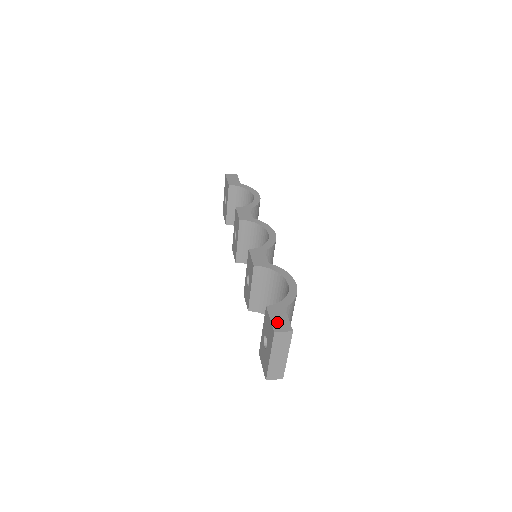
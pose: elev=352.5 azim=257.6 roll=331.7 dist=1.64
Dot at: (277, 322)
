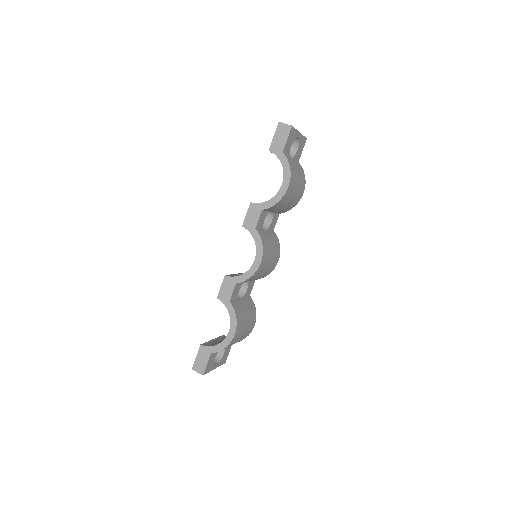
Dot at: (198, 363)
